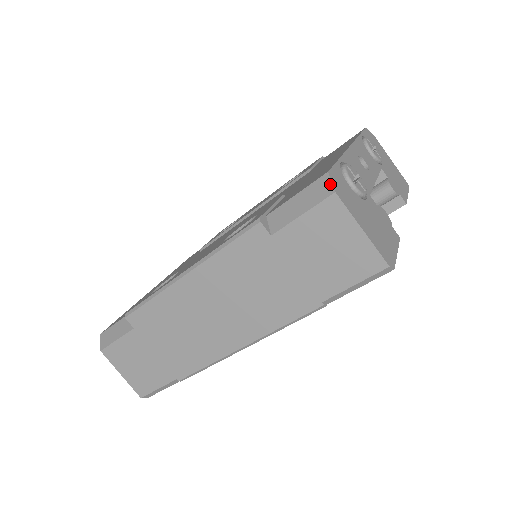
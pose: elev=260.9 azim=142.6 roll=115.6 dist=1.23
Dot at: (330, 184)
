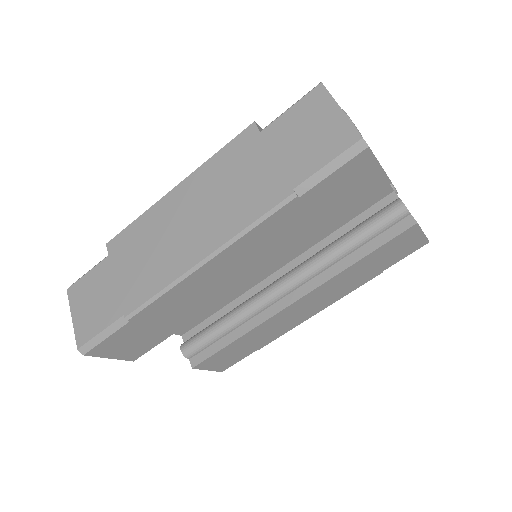
Dot at: (319, 83)
